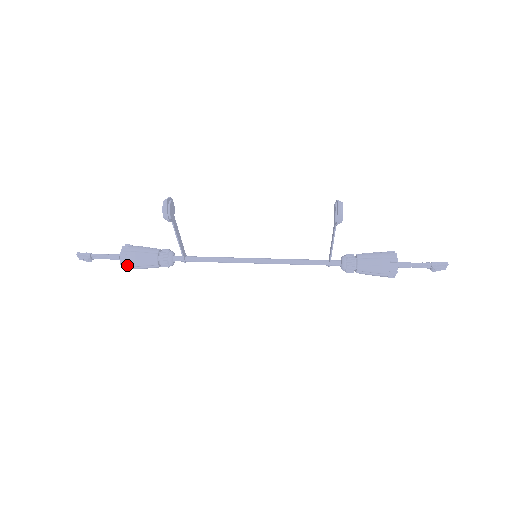
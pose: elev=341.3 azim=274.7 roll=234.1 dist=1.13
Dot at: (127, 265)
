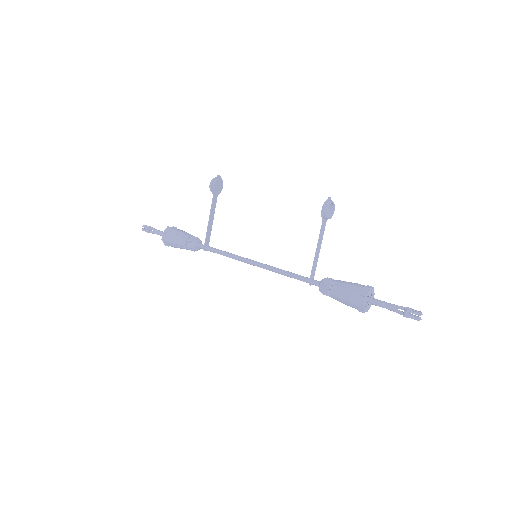
Dot at: (166, 235)
